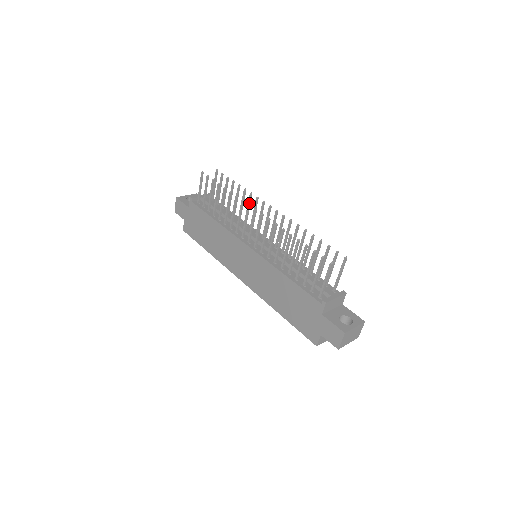
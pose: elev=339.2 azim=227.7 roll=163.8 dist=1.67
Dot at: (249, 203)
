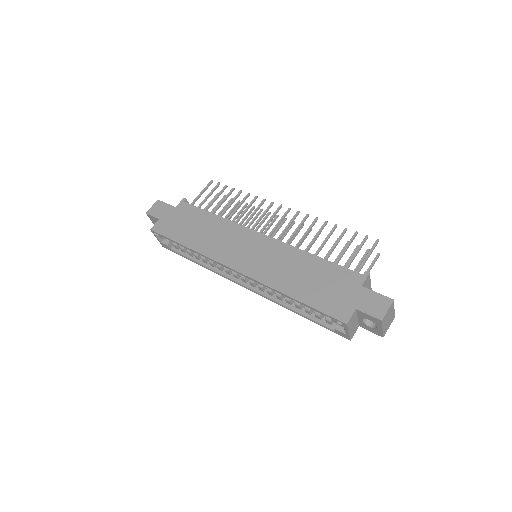
Dot at: (256, 217)
